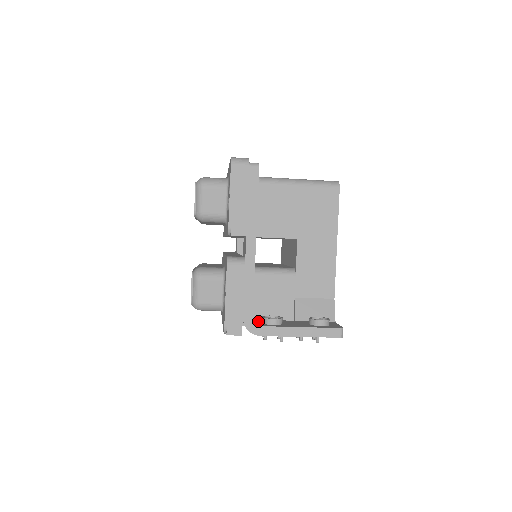
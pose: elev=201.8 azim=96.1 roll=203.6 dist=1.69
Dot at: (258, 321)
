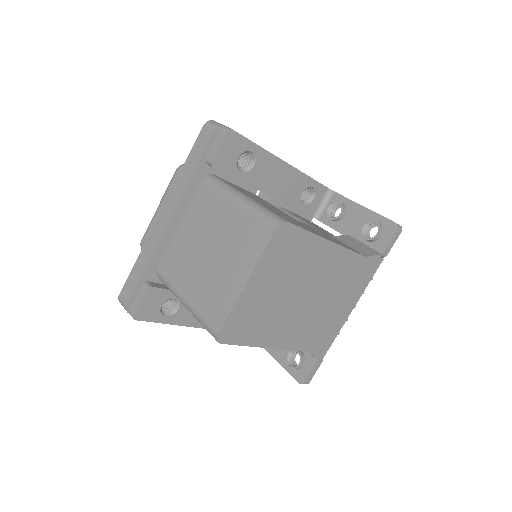
Dot at: occluded
